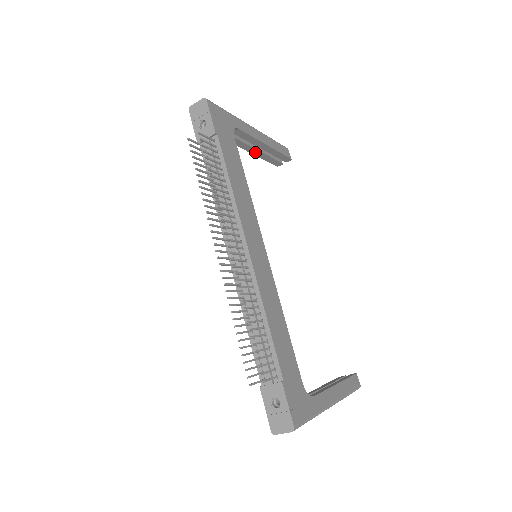
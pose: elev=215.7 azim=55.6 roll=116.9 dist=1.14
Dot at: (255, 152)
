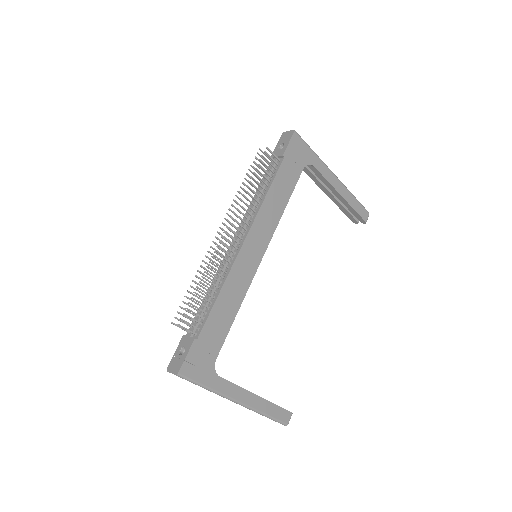
Dot at: (332, 197)
